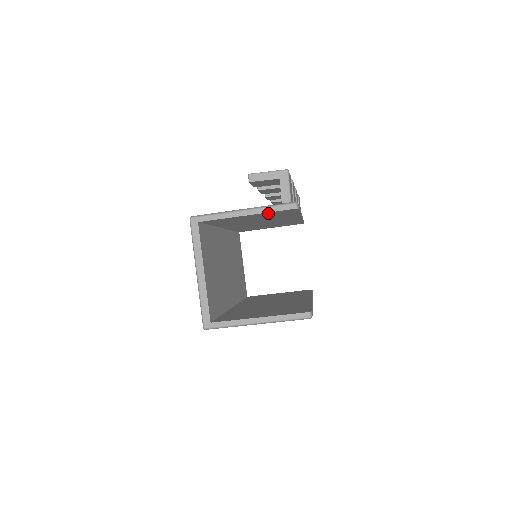
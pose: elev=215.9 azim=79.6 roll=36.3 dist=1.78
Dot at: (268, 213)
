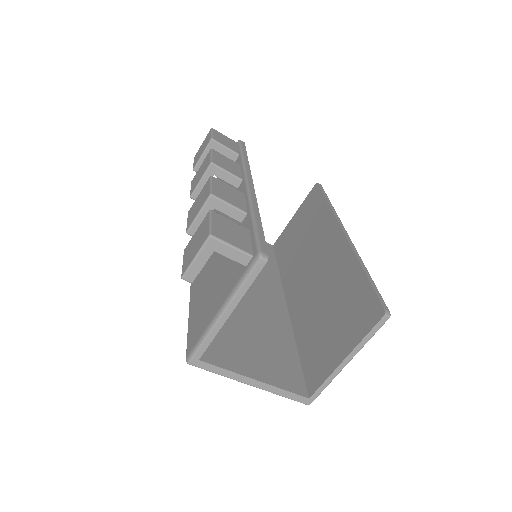
Dot at: occluded
